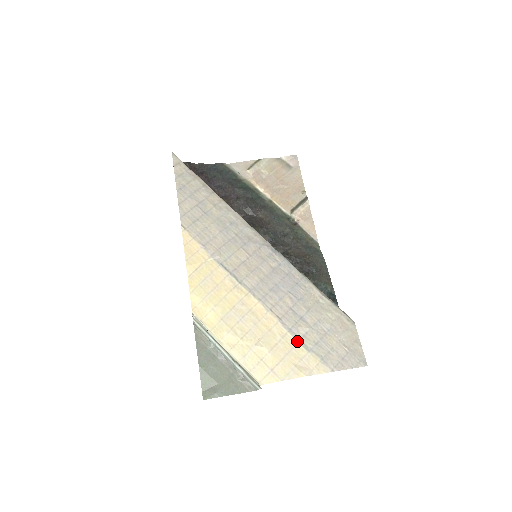
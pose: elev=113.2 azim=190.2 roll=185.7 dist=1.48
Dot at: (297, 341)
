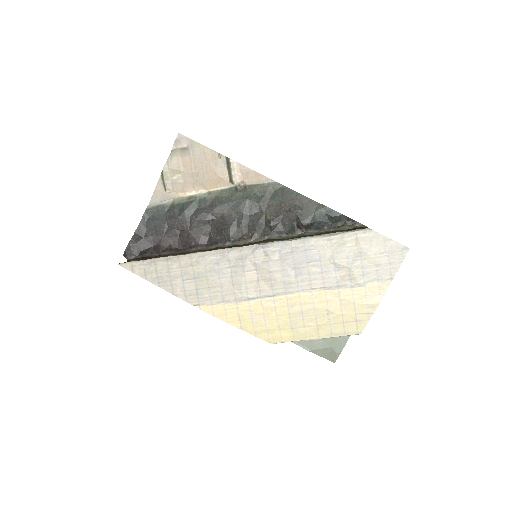
Dot at: (350, 288)
